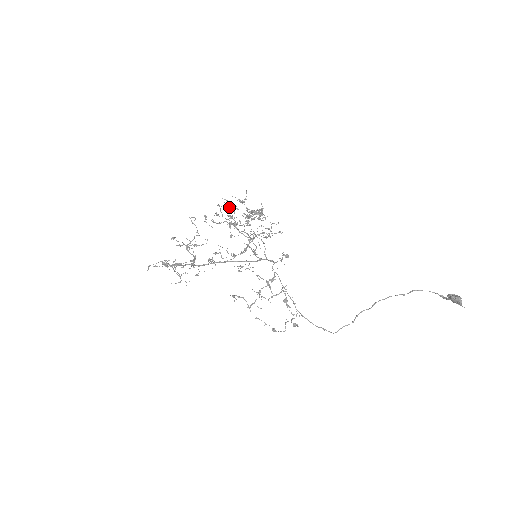
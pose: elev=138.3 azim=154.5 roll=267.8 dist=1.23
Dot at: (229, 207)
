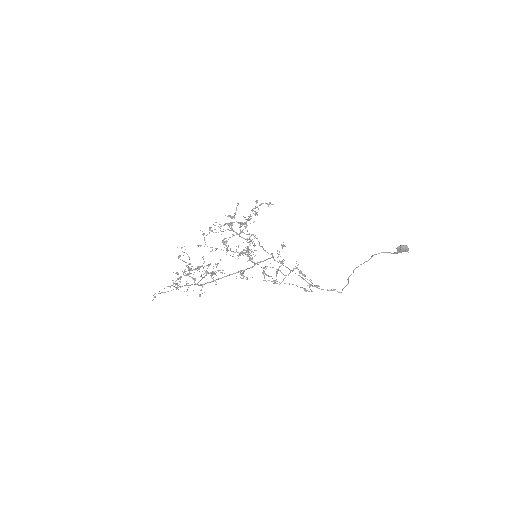
Dot at: (220, 226)
